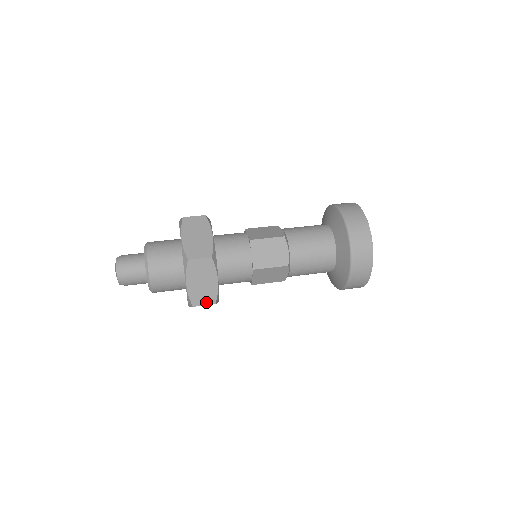
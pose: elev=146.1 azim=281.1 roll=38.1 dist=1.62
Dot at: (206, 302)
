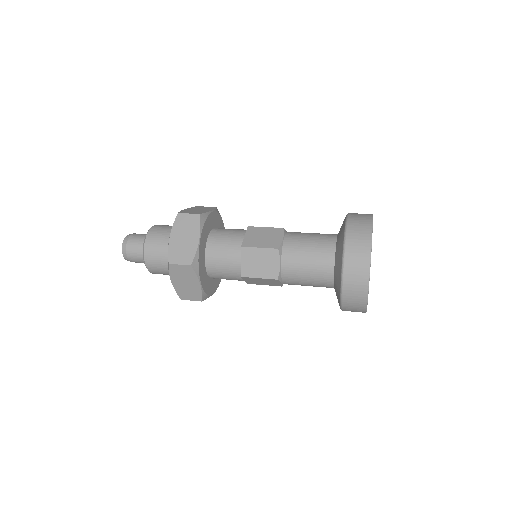
Dot at: (192, 298)
